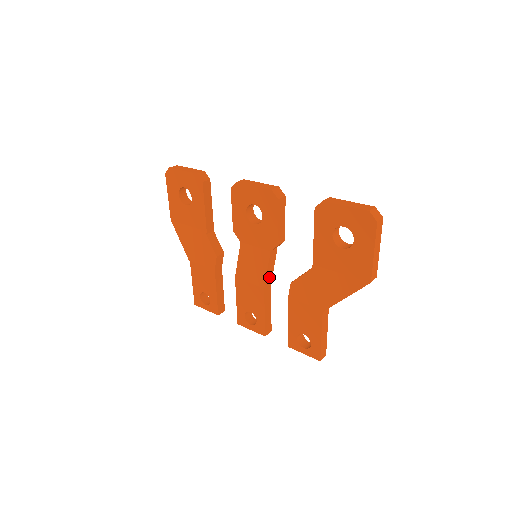
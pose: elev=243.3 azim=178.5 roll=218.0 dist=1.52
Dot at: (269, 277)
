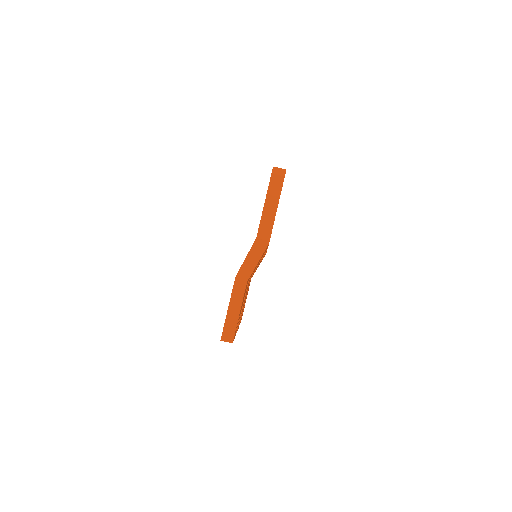
Dot at: occluded
